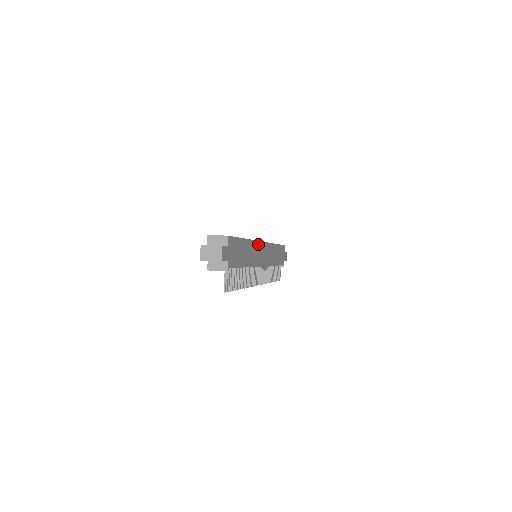
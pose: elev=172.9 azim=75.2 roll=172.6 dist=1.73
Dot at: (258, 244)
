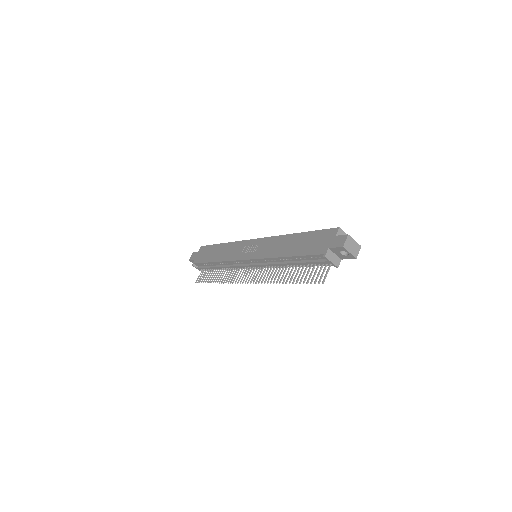
Dot at: occluded
